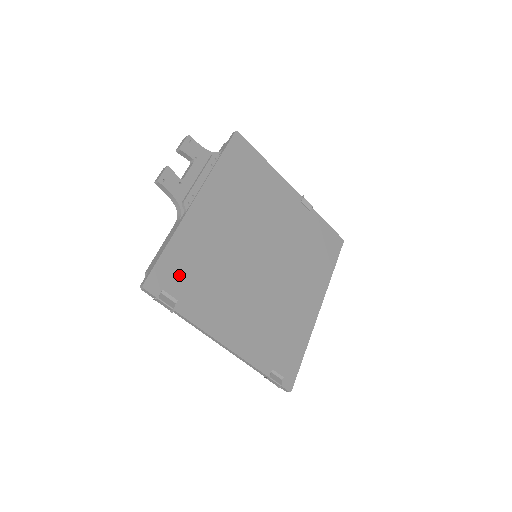
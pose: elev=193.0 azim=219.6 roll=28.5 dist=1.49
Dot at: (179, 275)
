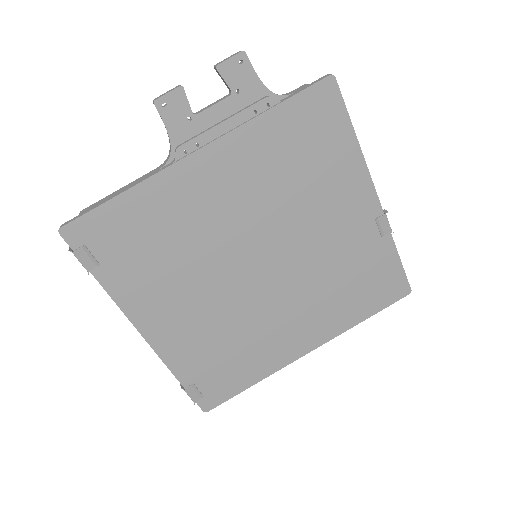
Dot at: (119, 237)
